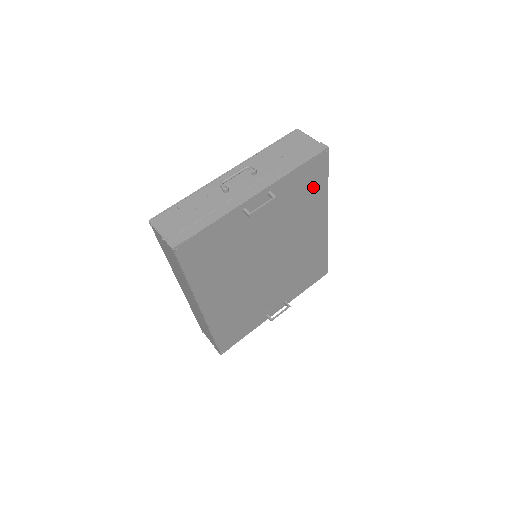
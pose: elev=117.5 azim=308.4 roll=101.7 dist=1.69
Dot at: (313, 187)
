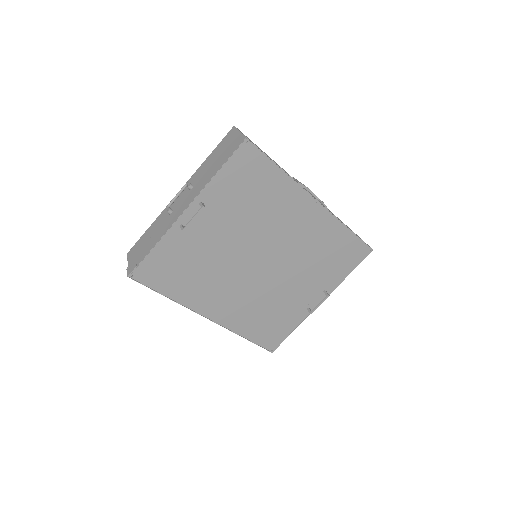
Dot at: (260, 179)
